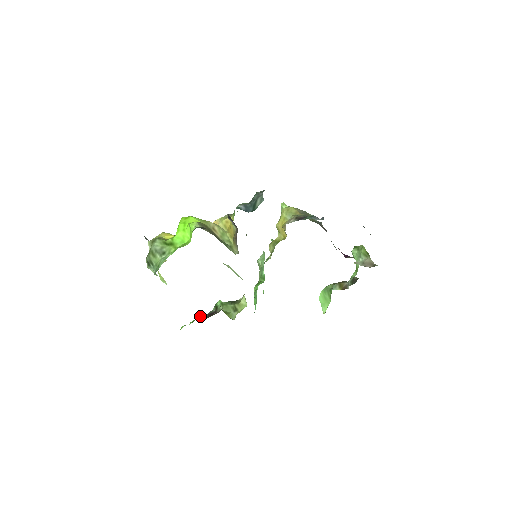
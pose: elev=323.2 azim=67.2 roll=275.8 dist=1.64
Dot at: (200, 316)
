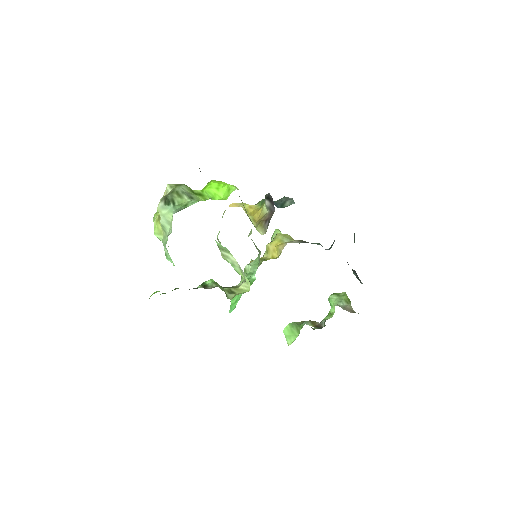
Dot at: occluded
